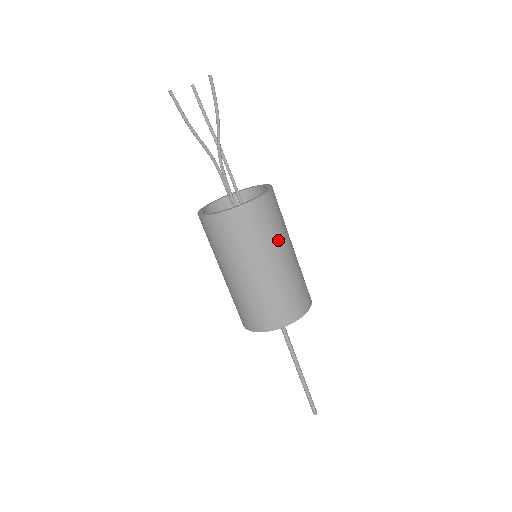
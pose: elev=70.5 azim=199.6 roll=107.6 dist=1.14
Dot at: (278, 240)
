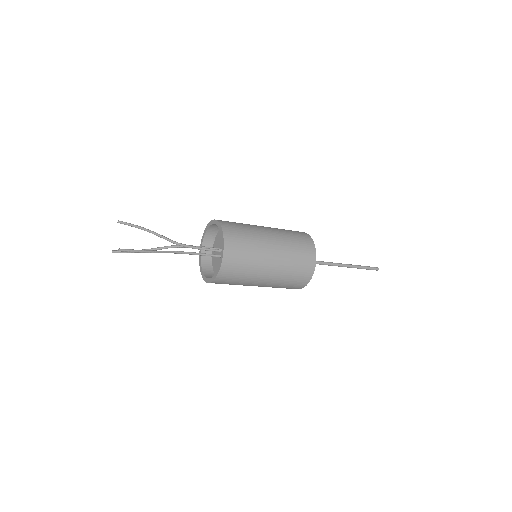
Dot at: (252, 277)
